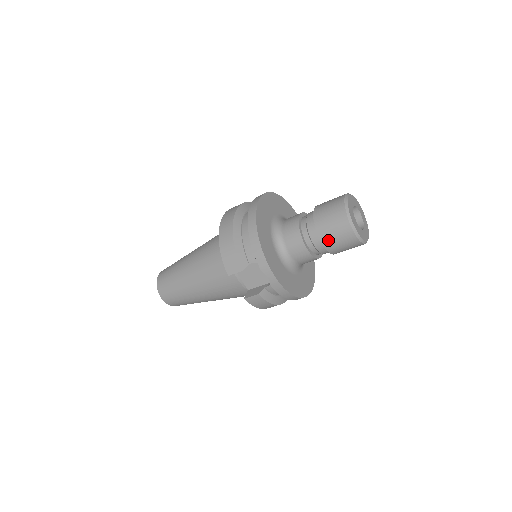
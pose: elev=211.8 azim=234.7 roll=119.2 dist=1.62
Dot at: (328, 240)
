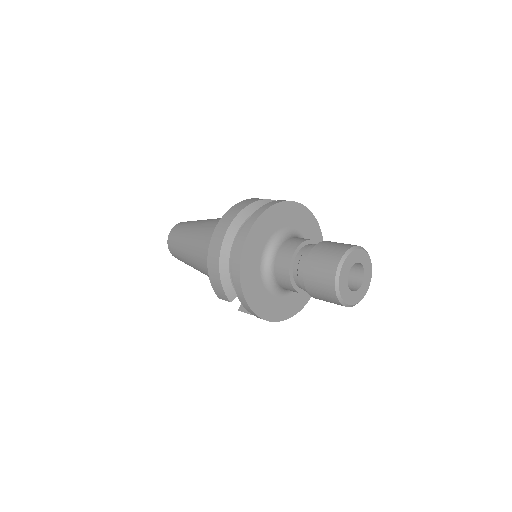
Dot at: (317, 297)
